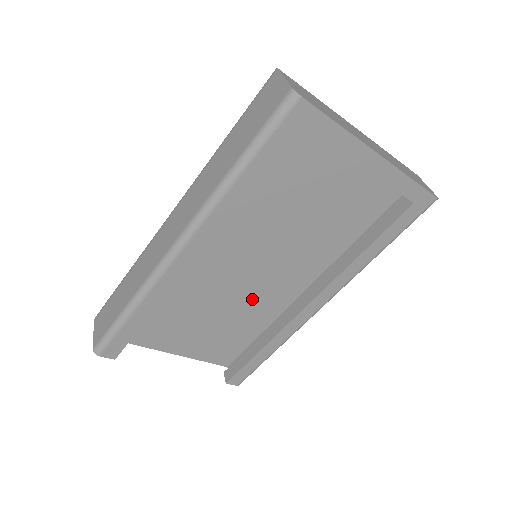
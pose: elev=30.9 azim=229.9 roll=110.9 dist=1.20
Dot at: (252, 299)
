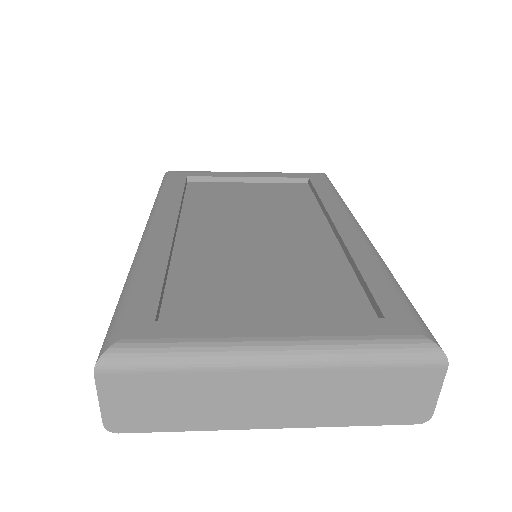
Dot at: occluded
